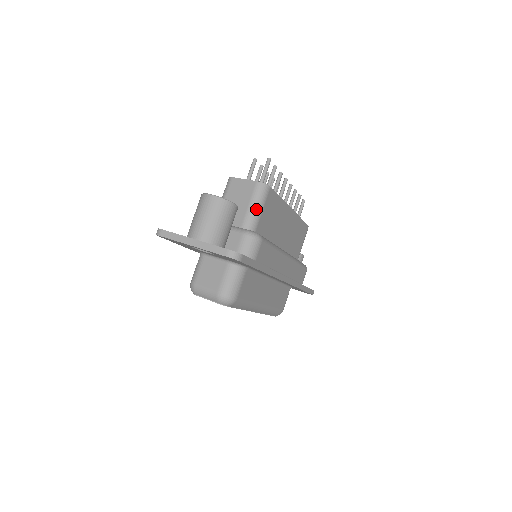
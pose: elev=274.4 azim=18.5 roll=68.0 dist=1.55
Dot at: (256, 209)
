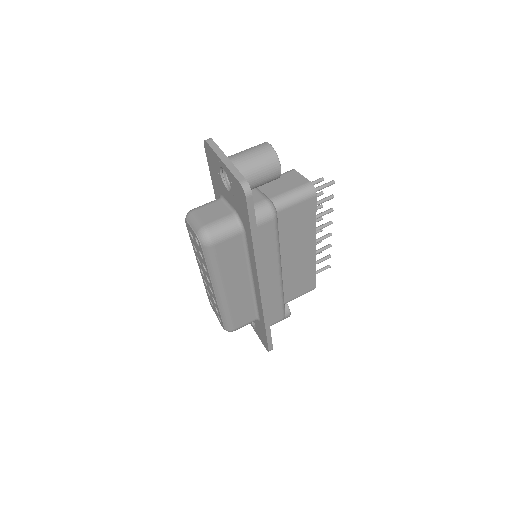
Dot at: (291, 198)
